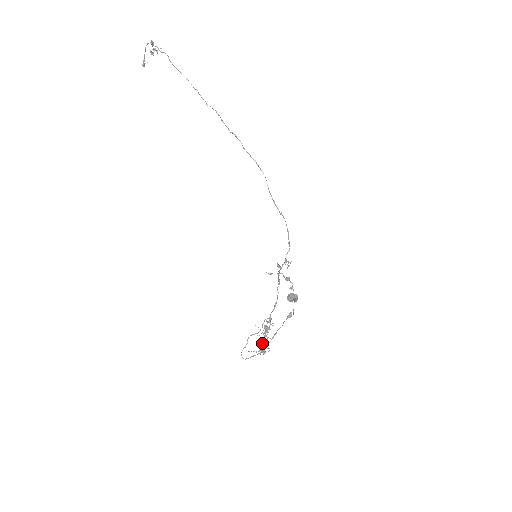
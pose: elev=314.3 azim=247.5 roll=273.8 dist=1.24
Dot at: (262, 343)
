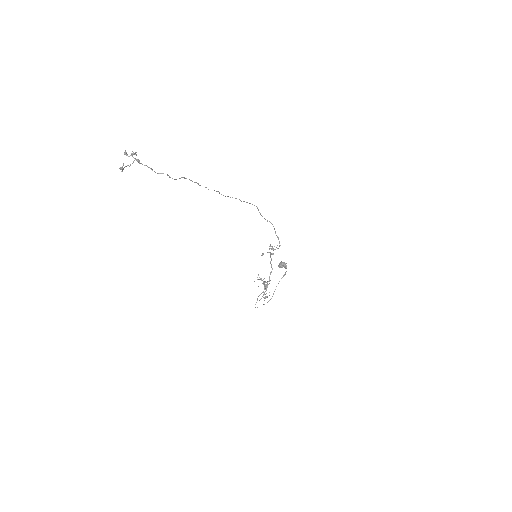
Dot at: (264, 293)
